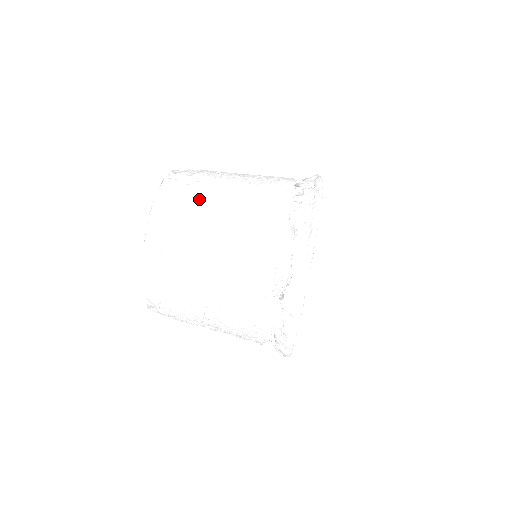
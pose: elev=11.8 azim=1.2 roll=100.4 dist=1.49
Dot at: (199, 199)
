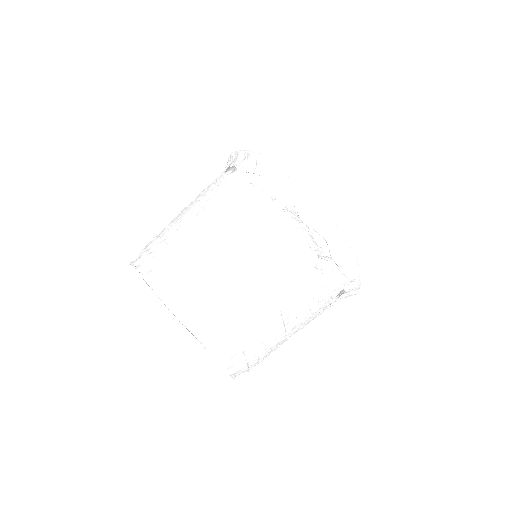
Dot at: (196, 263)
